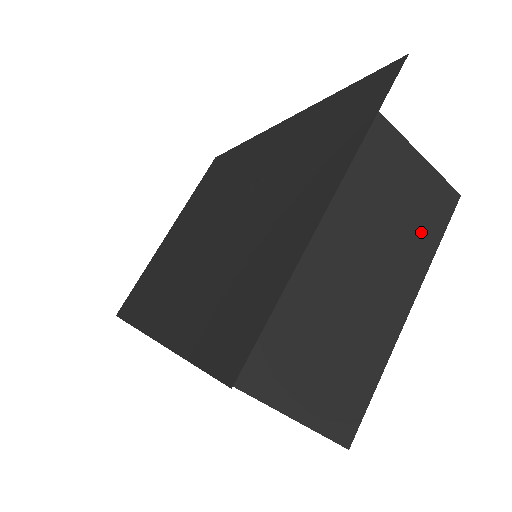
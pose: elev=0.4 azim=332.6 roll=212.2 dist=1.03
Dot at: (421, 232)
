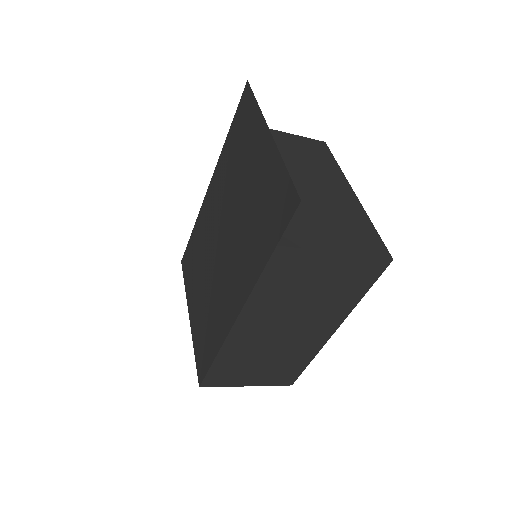
Dot at: (323, 161)
